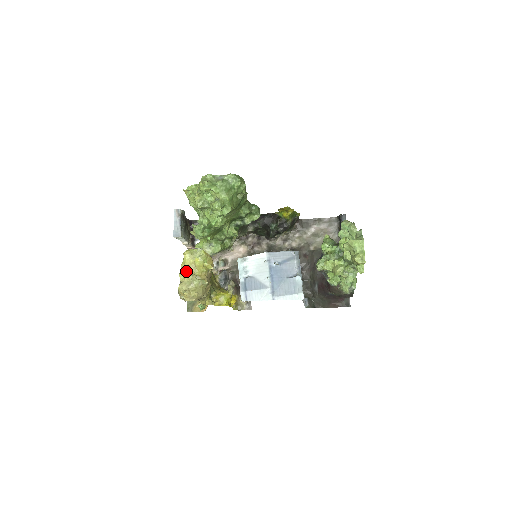
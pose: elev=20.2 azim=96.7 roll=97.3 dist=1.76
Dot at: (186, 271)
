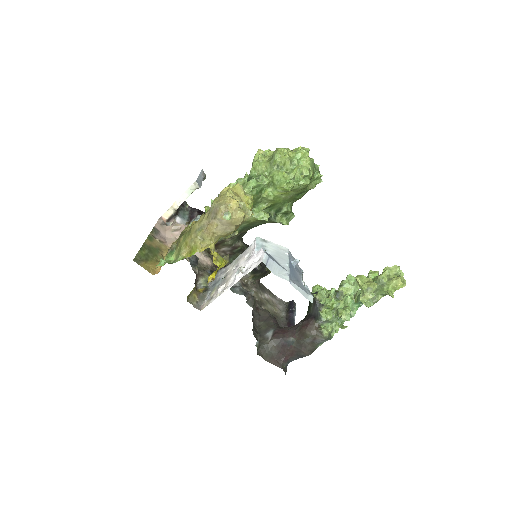
Dot at: (236, 194)
